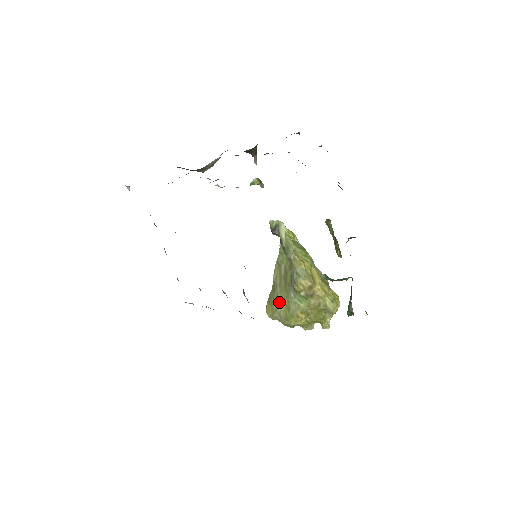
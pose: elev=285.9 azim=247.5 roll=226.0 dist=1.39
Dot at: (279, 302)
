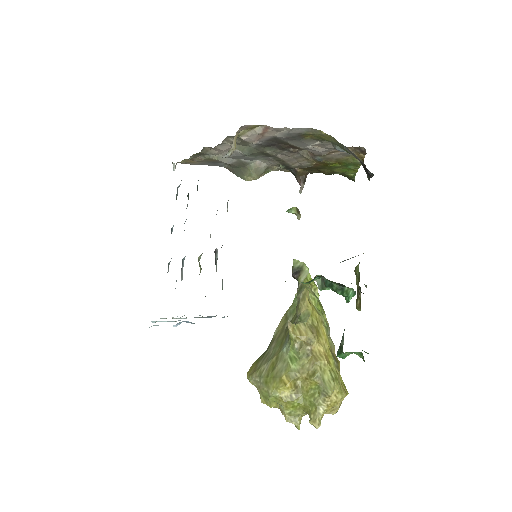
Dot at: (267, 359)
